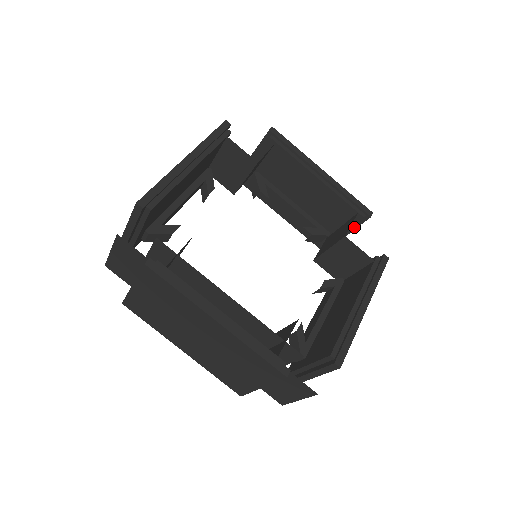
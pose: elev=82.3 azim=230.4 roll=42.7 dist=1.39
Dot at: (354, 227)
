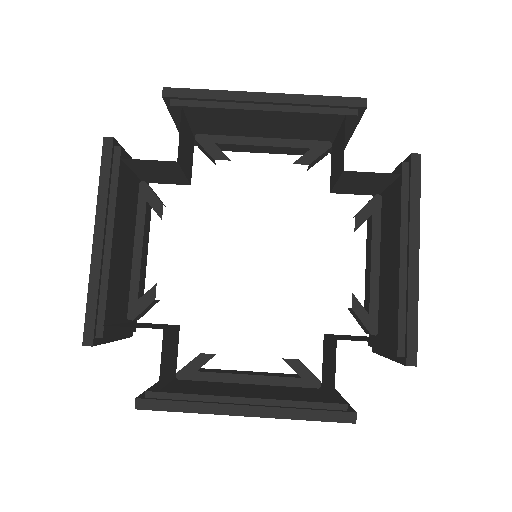
Dot at: (355, 123)
